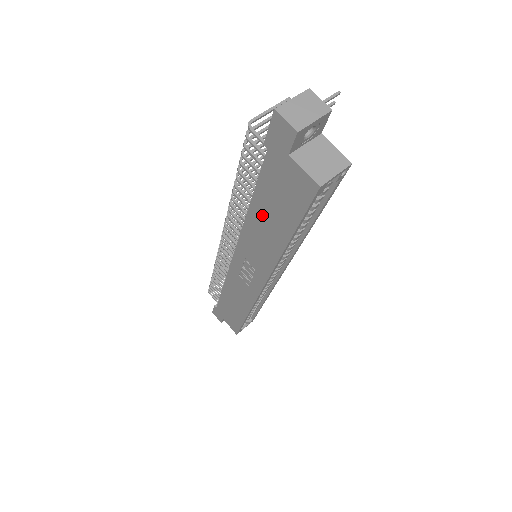
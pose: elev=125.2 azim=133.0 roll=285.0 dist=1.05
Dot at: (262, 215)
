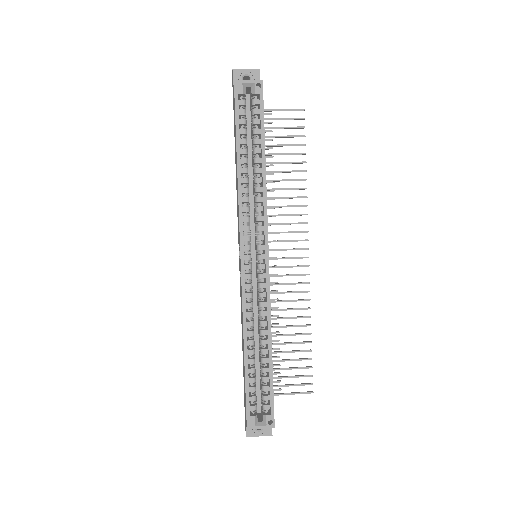
Dot at: occluded
